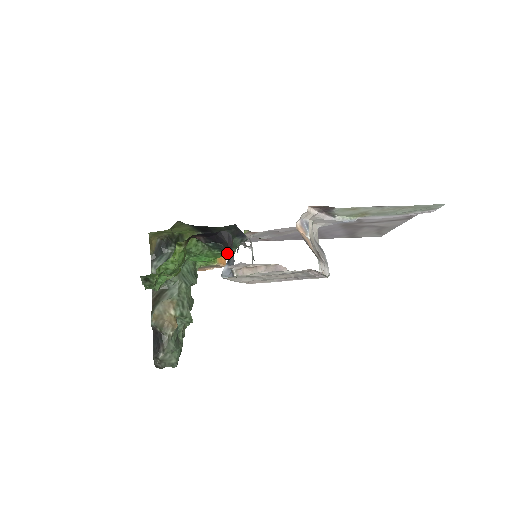
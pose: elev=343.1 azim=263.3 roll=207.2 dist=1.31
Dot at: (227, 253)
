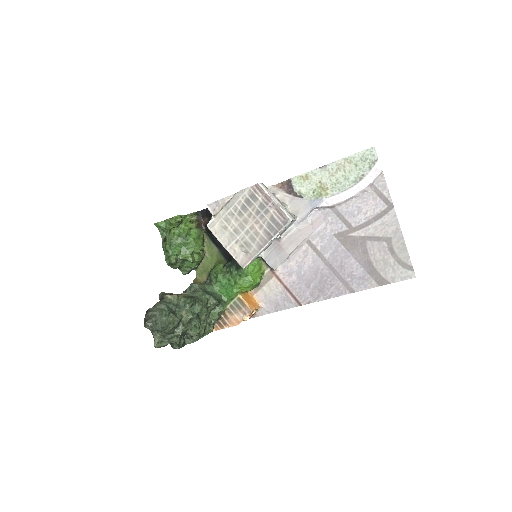
Dot at: (240, 267)
